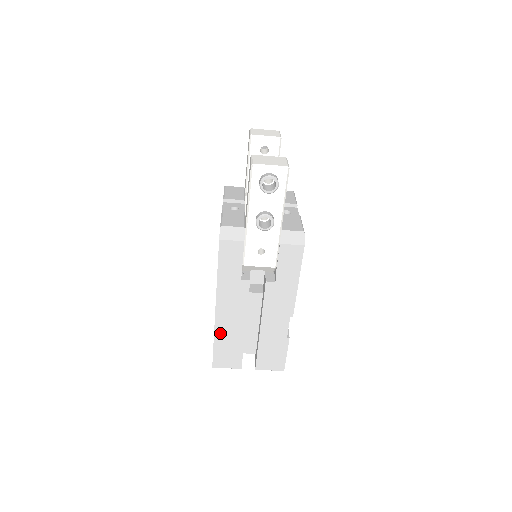
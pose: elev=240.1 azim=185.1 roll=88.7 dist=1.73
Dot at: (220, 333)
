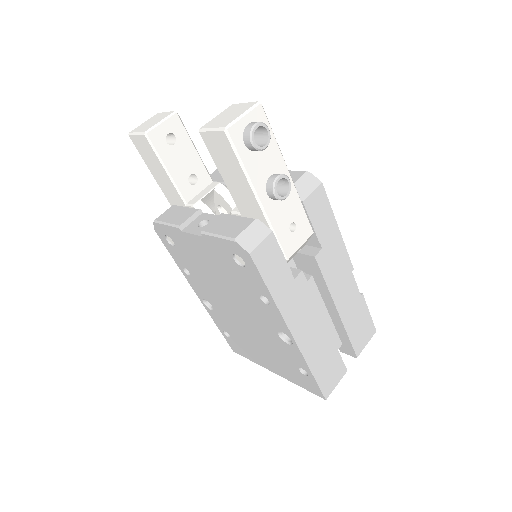
Dot at: (311, 357)
